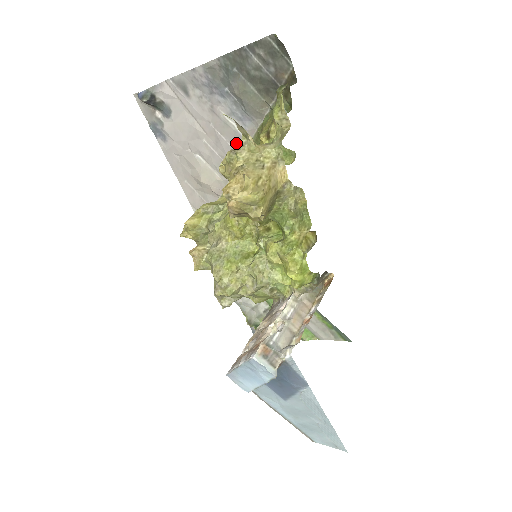
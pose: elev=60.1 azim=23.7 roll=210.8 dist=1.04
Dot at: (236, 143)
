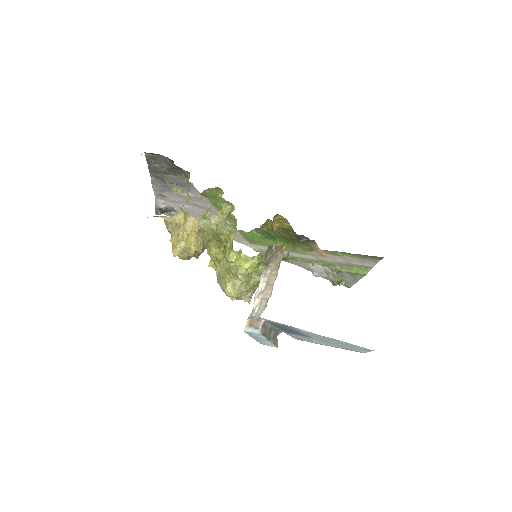
Dot at: (202, 201)
